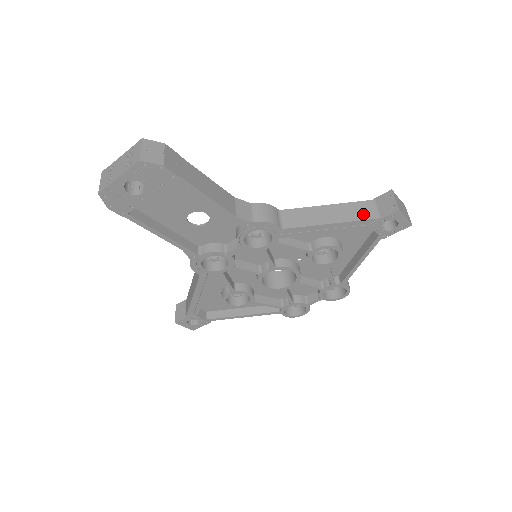
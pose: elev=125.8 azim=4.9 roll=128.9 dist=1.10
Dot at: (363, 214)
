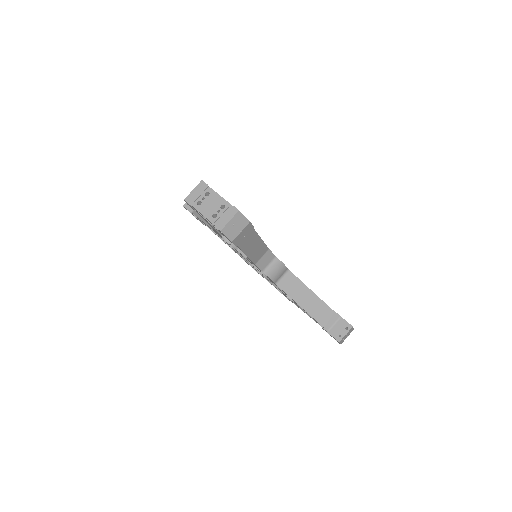
Dot at: (324, 320)
